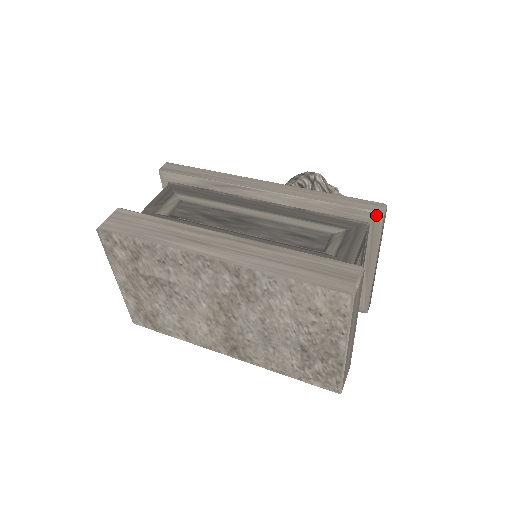
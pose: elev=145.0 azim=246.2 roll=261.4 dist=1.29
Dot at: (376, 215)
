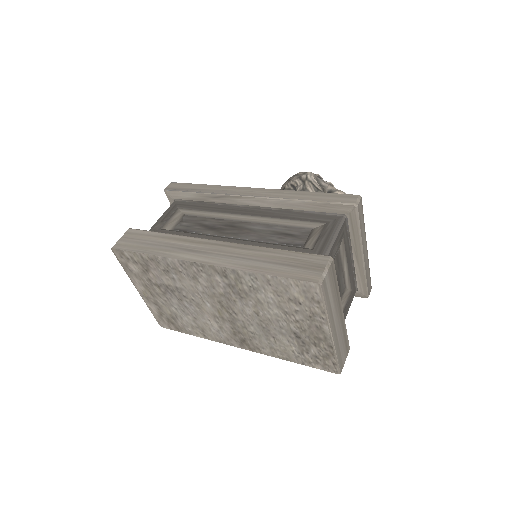
Dot at: (350, 207)
